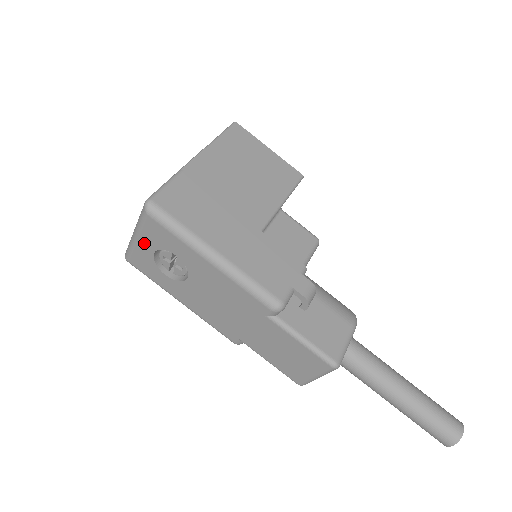
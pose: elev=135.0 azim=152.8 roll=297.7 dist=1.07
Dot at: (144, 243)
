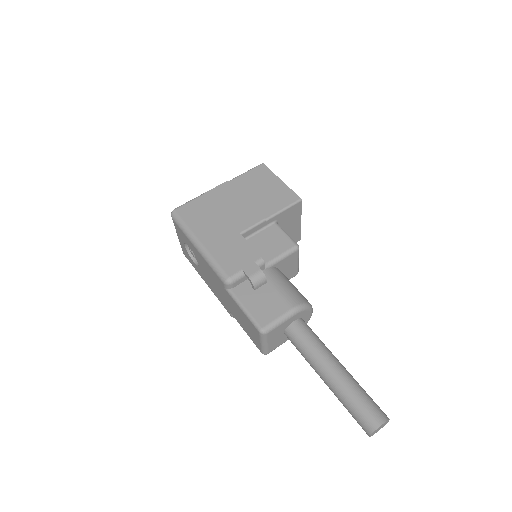
Dot at: (180, 239)
